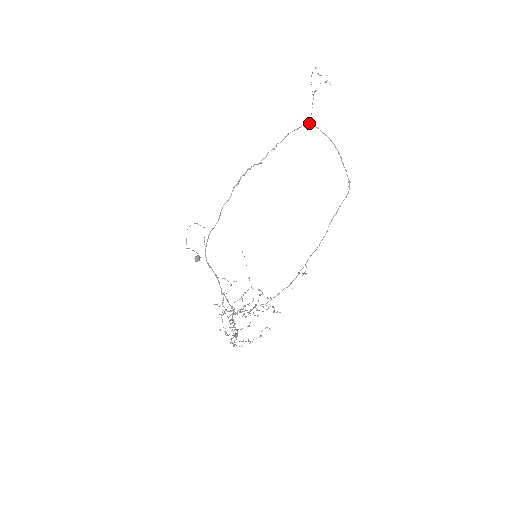
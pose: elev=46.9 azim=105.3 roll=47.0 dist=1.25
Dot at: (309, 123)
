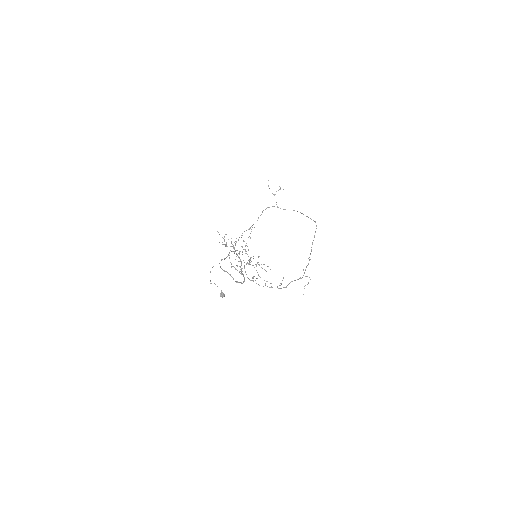
Dot at: (277, 207)
